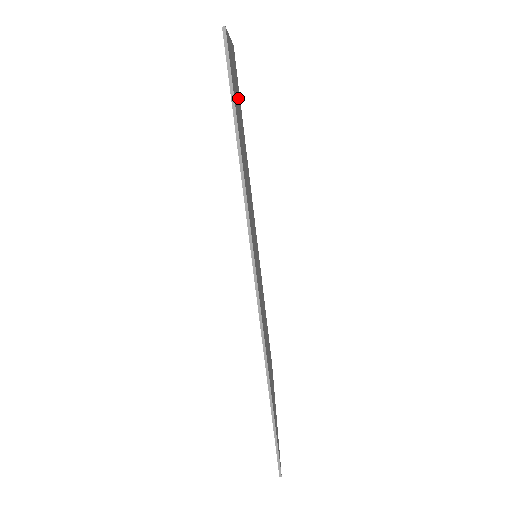
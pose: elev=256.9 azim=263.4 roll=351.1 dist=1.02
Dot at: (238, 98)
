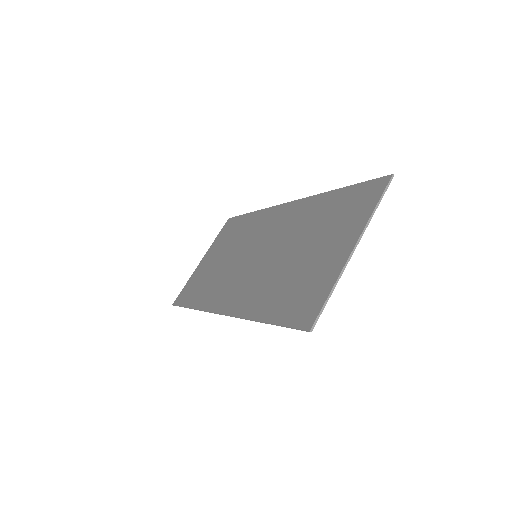
Dot at: (334, 234)
